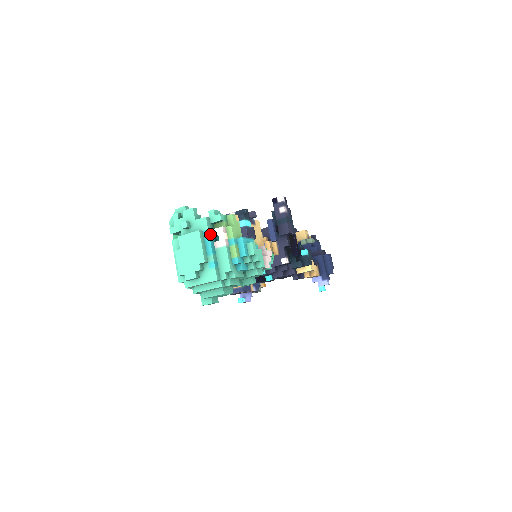
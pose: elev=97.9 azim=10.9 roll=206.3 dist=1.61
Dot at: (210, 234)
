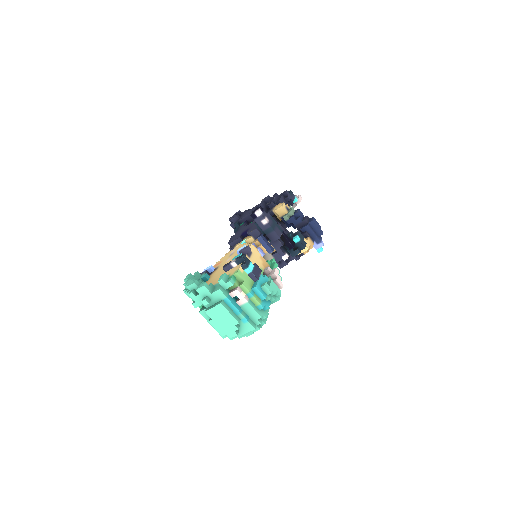
Dot at: (230, 299)
